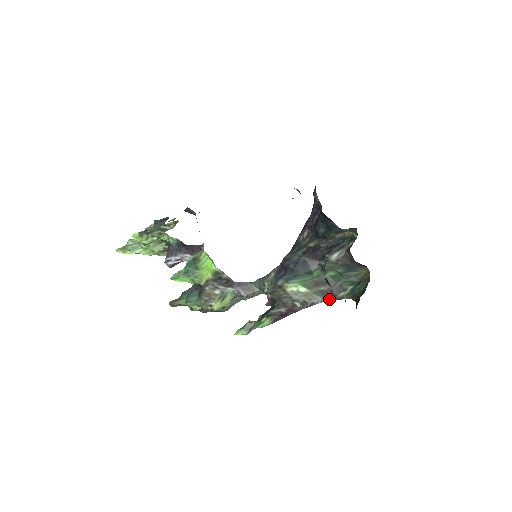
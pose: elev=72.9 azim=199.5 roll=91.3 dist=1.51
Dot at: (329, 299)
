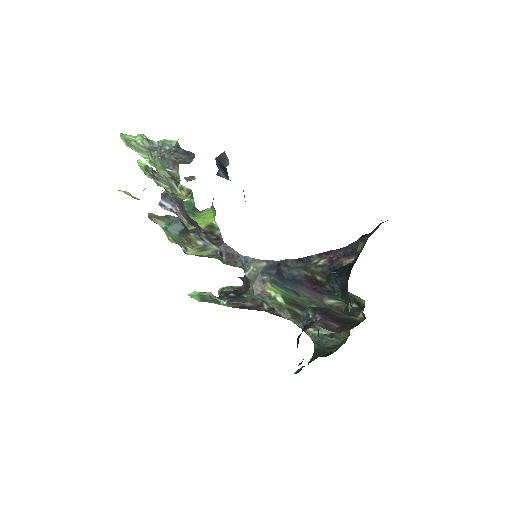
Dot at: (296, 323)
